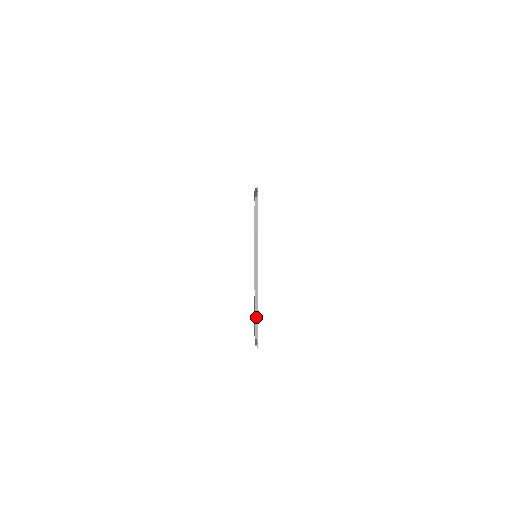
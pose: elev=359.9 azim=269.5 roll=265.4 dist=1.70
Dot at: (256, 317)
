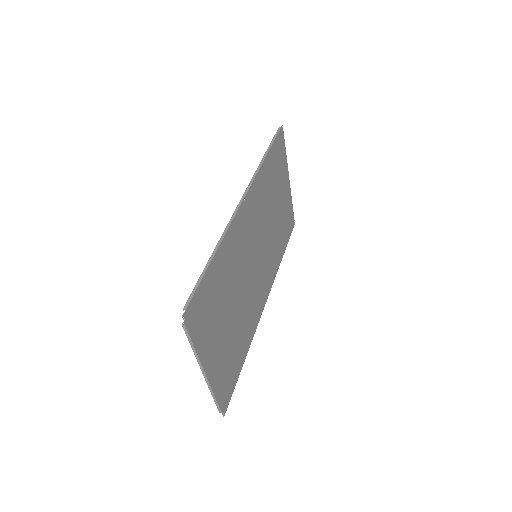
Dot at: (216, 402)
